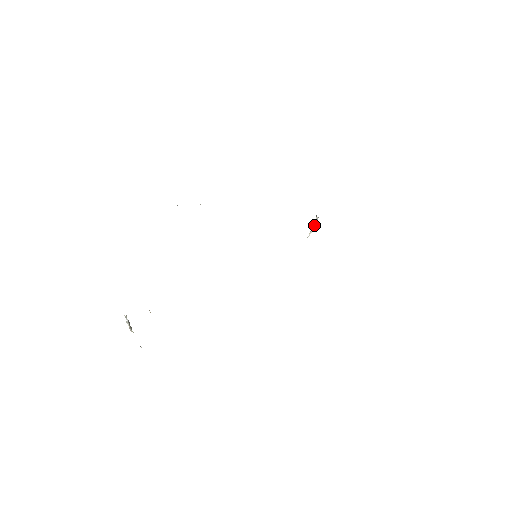
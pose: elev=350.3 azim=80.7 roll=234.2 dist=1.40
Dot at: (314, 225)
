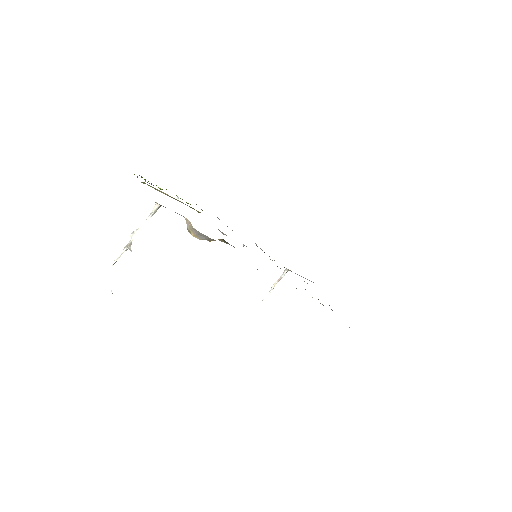
Dot at: (277, 282)
